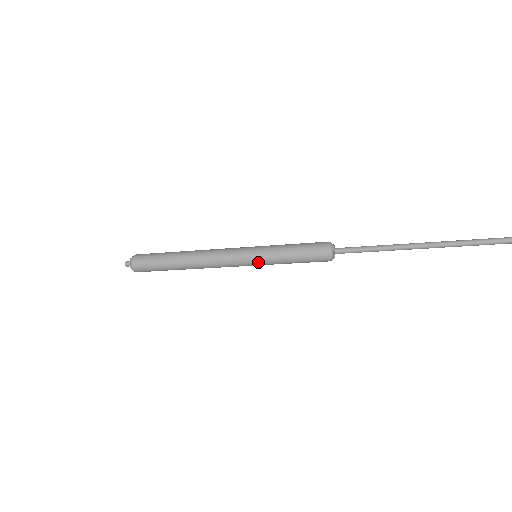
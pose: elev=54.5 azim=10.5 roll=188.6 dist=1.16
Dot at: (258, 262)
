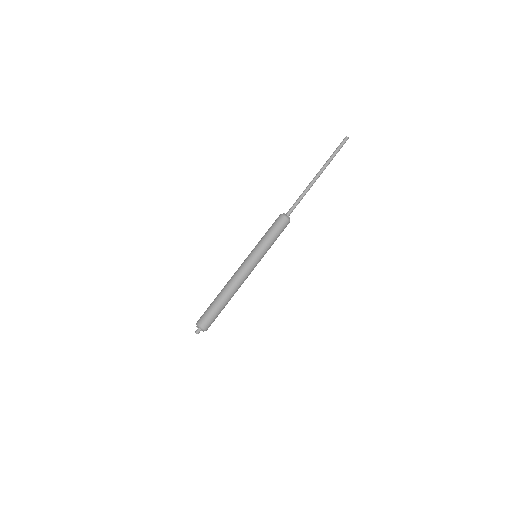
Dot at: (258, 253)
